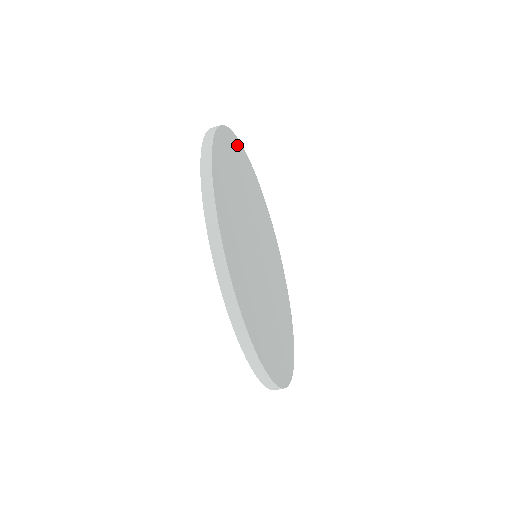
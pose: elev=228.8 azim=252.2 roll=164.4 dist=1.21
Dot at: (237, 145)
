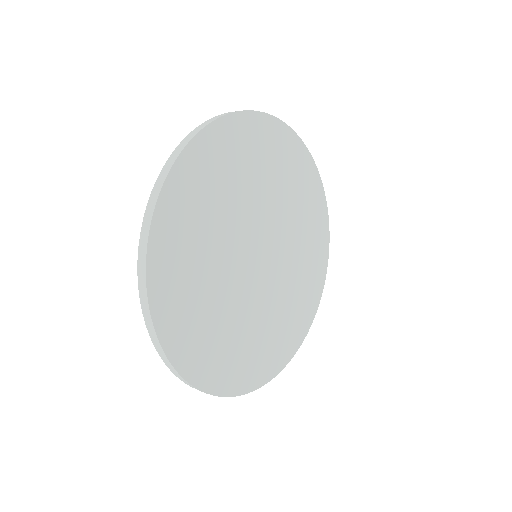
Dot at: (208, 143)
